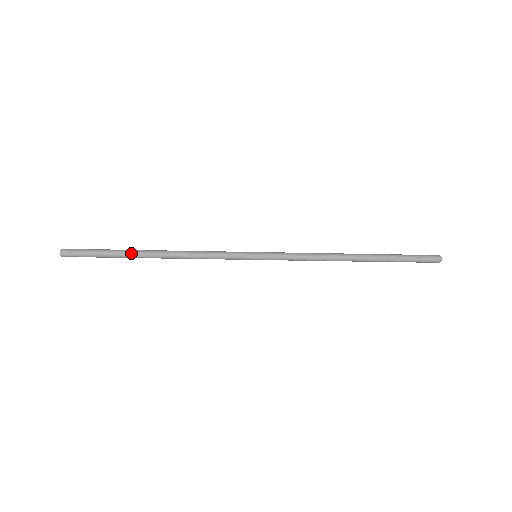
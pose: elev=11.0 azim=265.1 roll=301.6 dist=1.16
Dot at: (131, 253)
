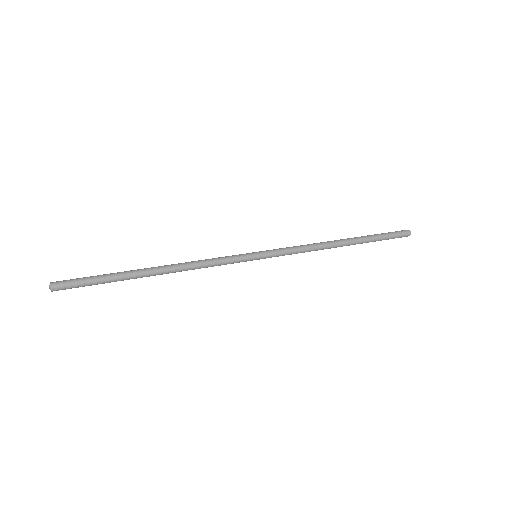
Dot at: occluded
